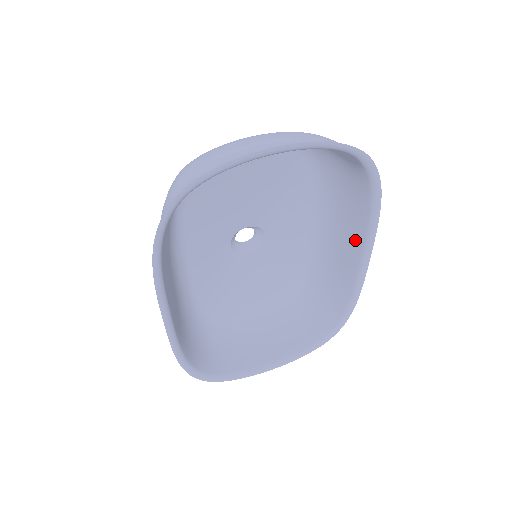
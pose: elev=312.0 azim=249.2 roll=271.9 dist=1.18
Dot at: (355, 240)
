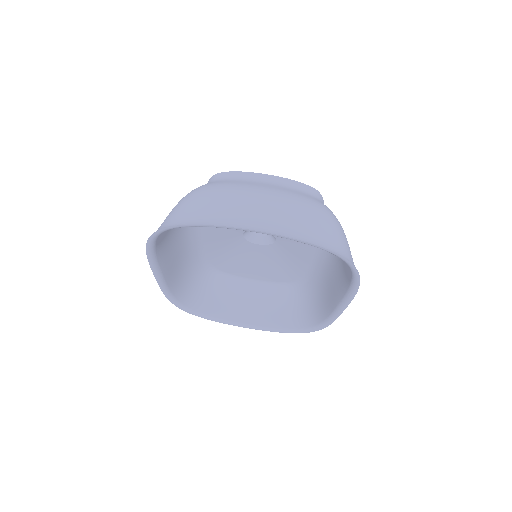
Dot at: (339, 290)
